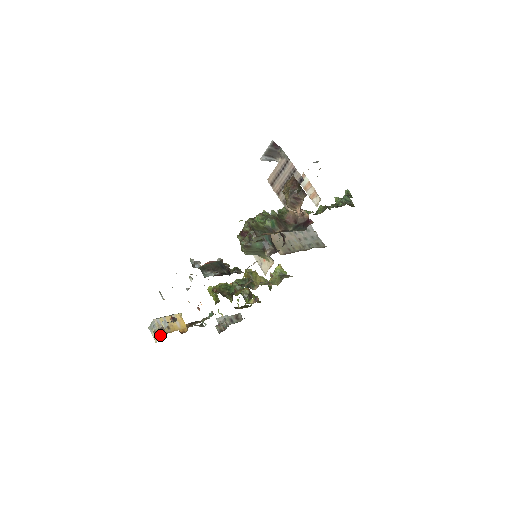
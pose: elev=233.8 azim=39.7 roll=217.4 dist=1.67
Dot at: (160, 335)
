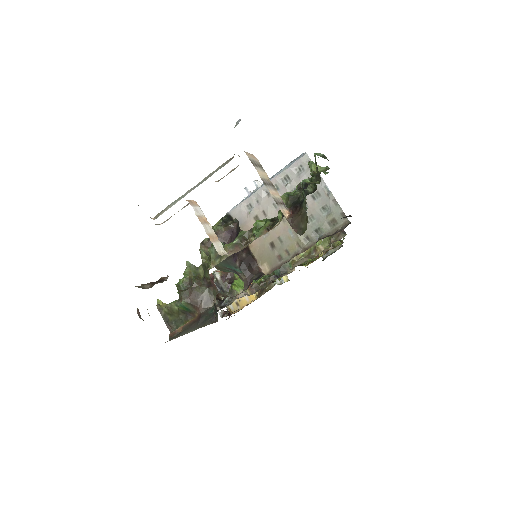
Dot at: occluded
